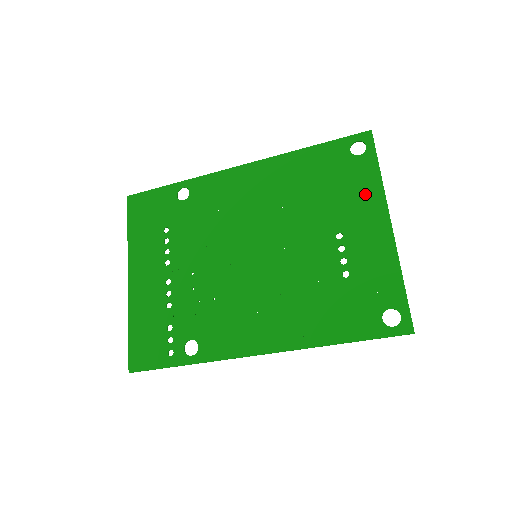
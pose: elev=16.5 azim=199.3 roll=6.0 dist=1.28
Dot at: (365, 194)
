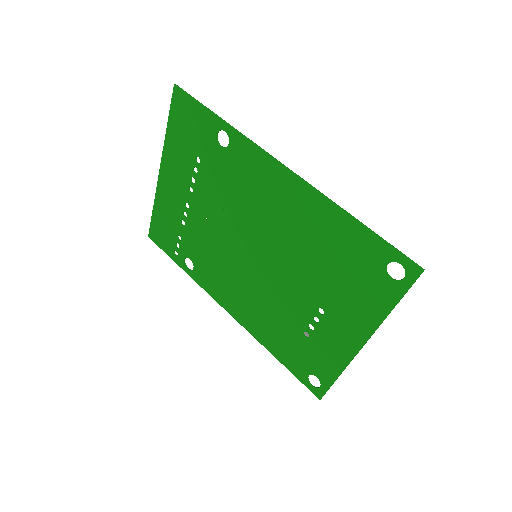
Dot at: (365, 309)
